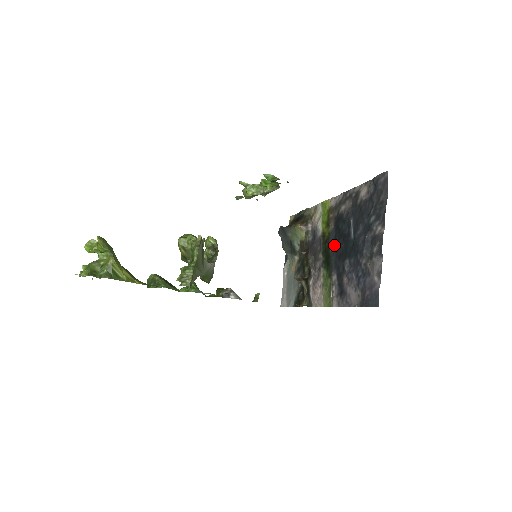
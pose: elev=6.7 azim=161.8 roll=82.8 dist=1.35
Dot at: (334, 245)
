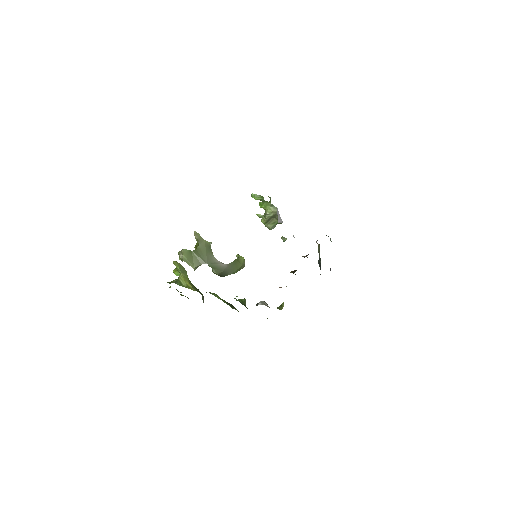
Dot at: occluded
